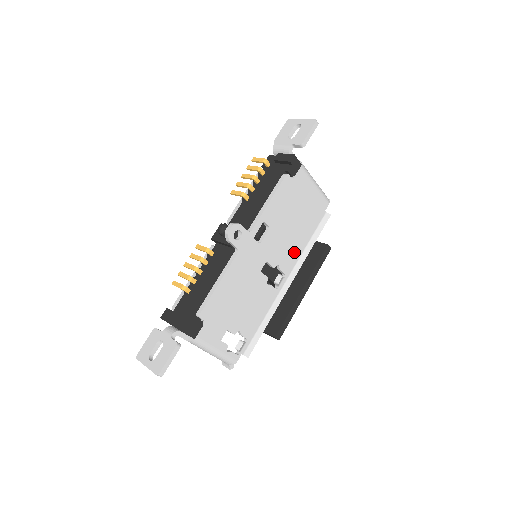
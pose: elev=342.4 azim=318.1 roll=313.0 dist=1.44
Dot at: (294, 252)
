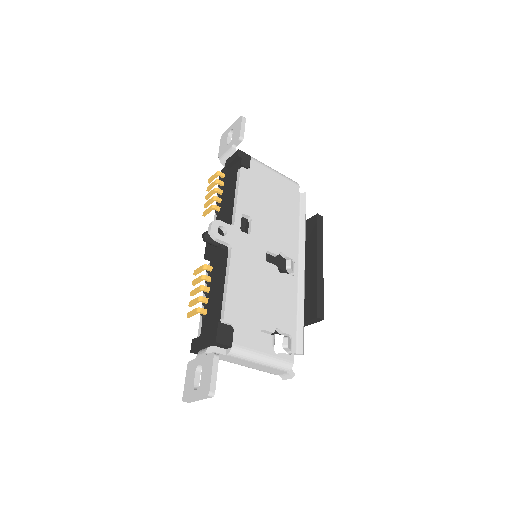
Dot at: (290, 236)
